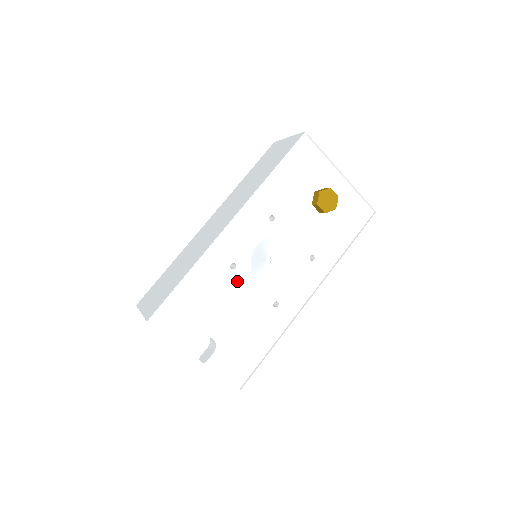
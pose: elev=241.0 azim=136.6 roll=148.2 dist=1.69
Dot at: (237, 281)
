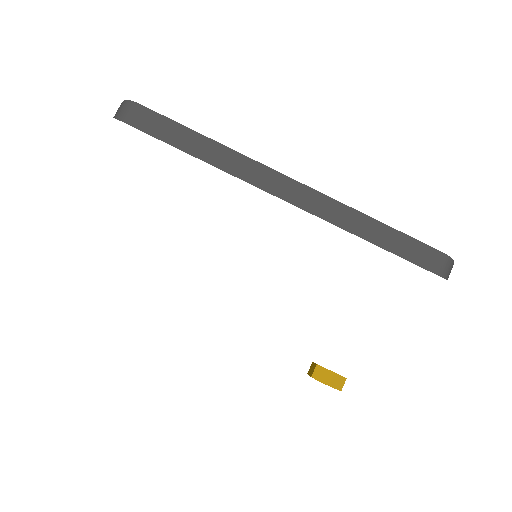
Dot at: occluded
